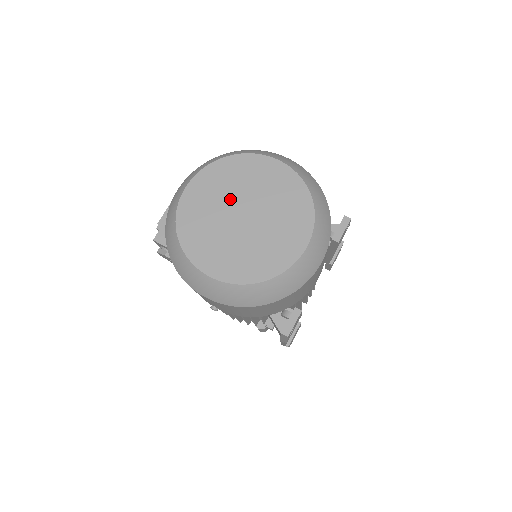
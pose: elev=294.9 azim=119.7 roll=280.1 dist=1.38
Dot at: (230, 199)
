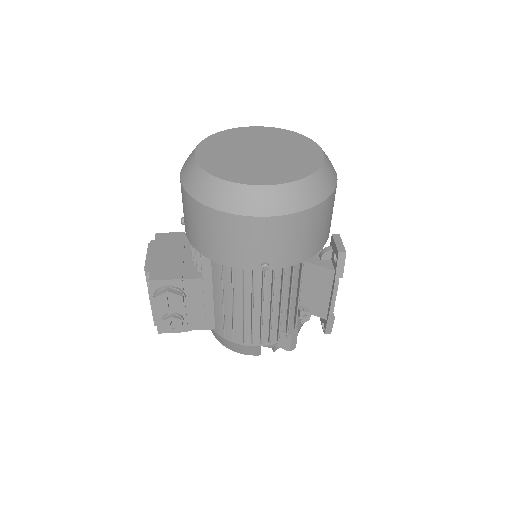
Dot at: (239, 149)
